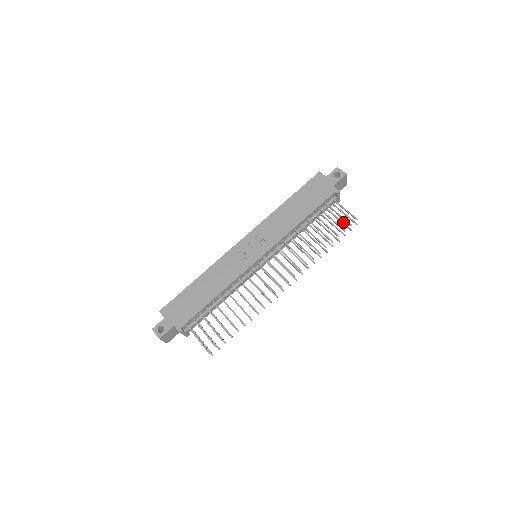
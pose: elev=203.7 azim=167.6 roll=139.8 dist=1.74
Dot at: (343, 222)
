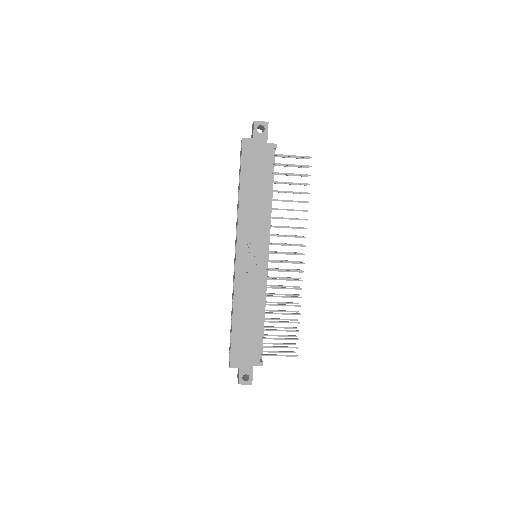
Dot at: (296, 166)
